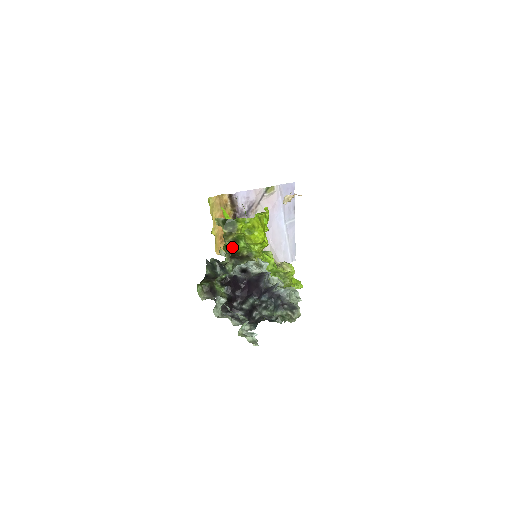
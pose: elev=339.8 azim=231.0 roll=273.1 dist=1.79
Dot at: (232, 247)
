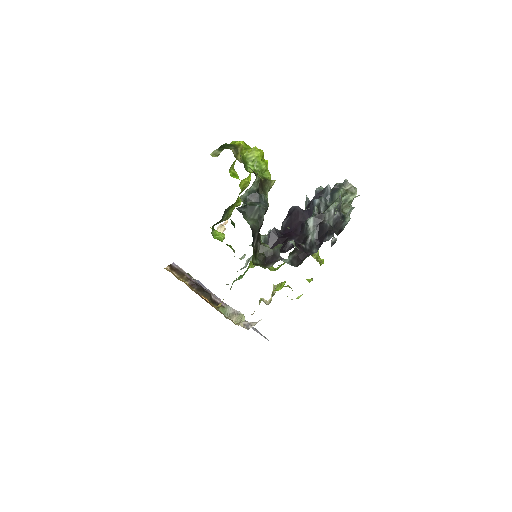
Dot at: occluded
